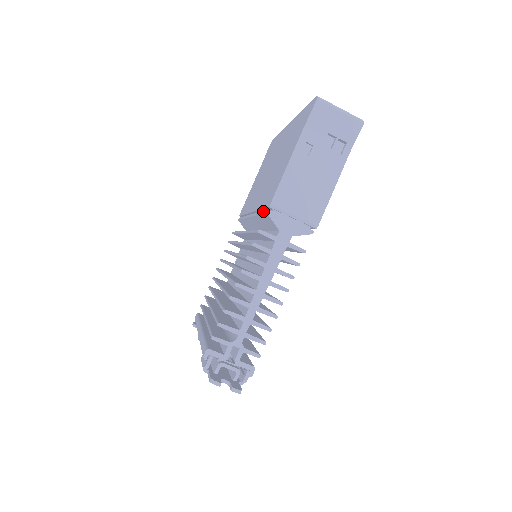
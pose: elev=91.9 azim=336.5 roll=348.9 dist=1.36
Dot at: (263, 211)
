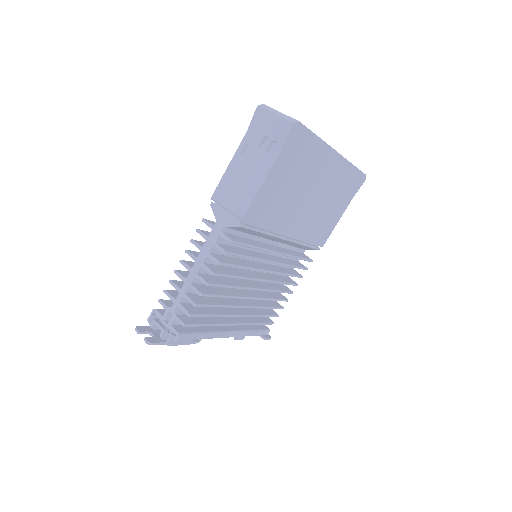
Dot at: occluded
